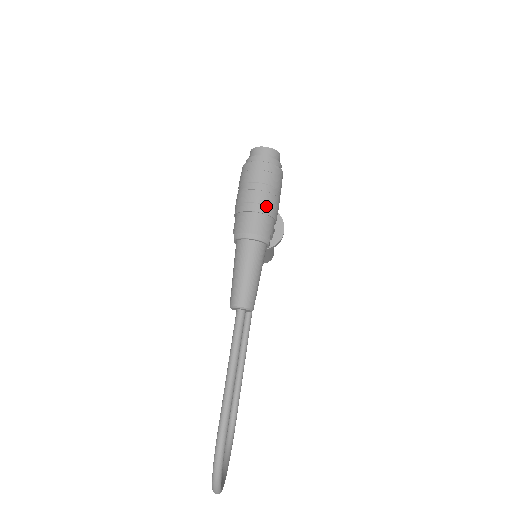
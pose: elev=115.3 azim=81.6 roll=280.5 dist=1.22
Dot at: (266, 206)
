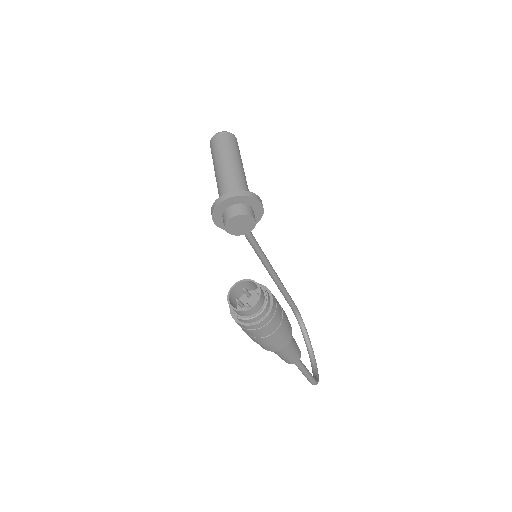
Dot at: (279, 337)
